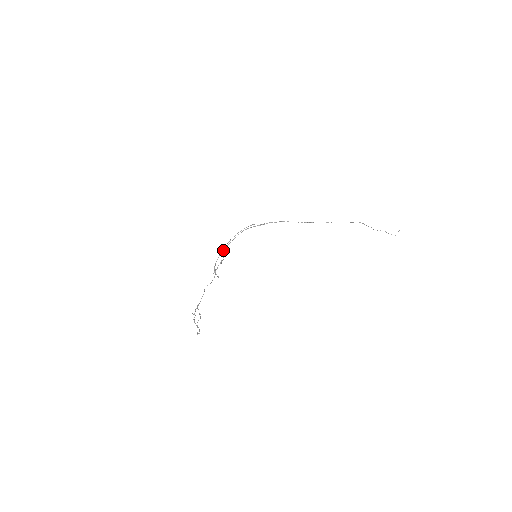
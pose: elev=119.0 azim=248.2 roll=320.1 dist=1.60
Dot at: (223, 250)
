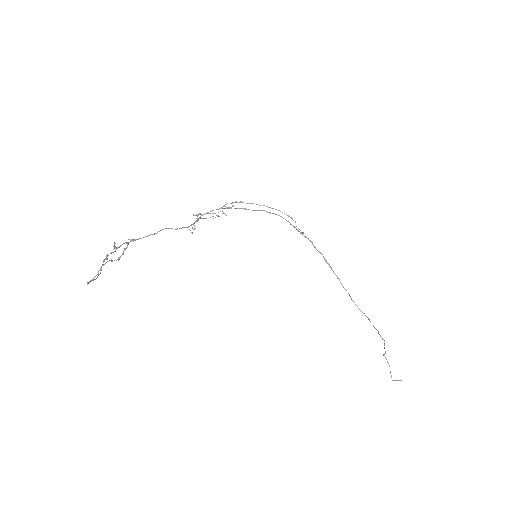
Dot at: occluded
